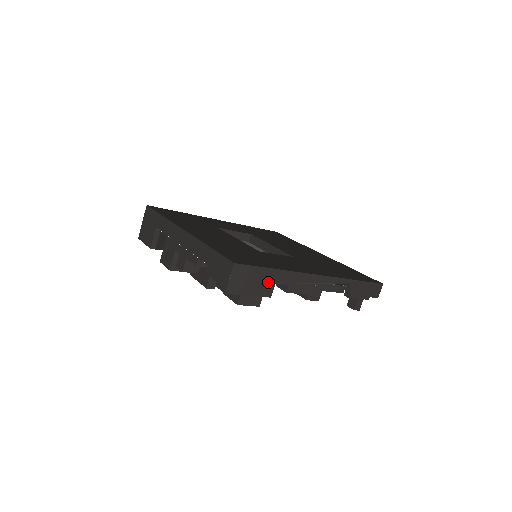
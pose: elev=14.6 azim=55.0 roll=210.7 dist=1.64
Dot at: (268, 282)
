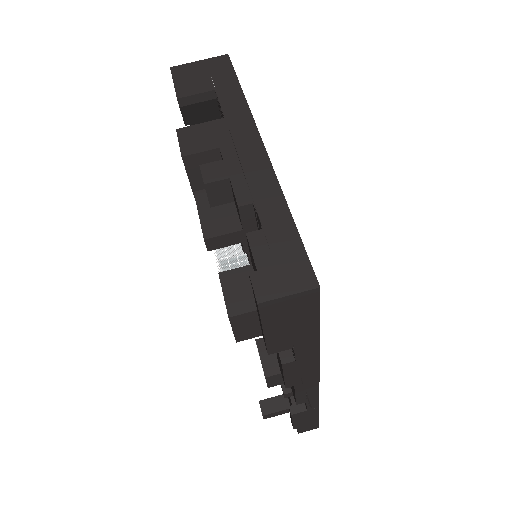
Dot at: (294, 339)
